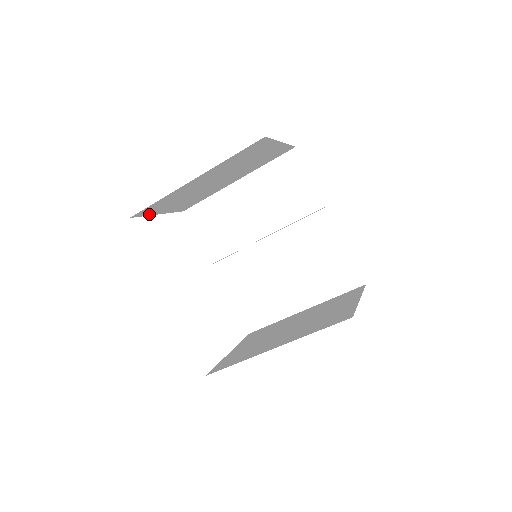
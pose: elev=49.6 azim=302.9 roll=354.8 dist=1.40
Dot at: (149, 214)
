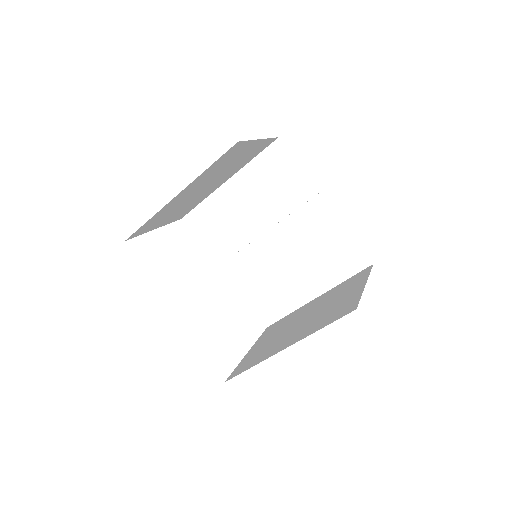
Dot at: (144, 232)
